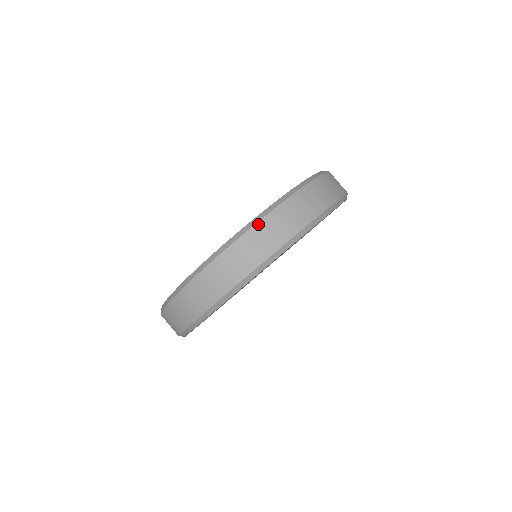
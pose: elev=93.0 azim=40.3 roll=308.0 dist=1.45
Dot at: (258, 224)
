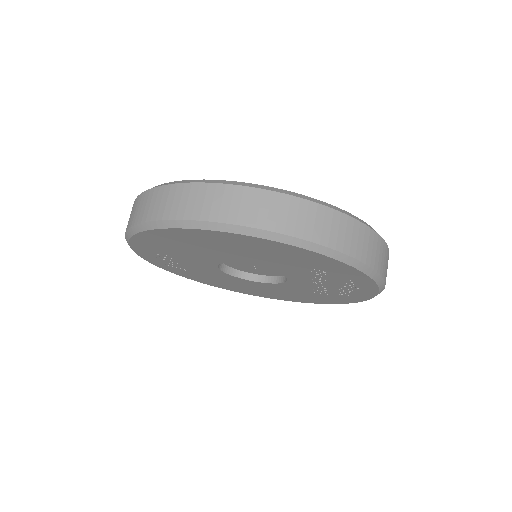
Dot at: (355, 220)
